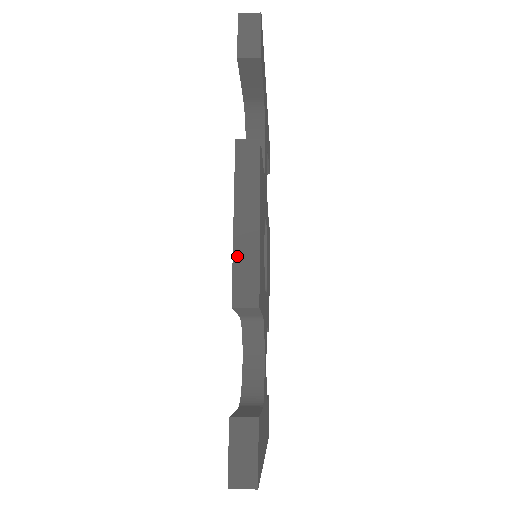
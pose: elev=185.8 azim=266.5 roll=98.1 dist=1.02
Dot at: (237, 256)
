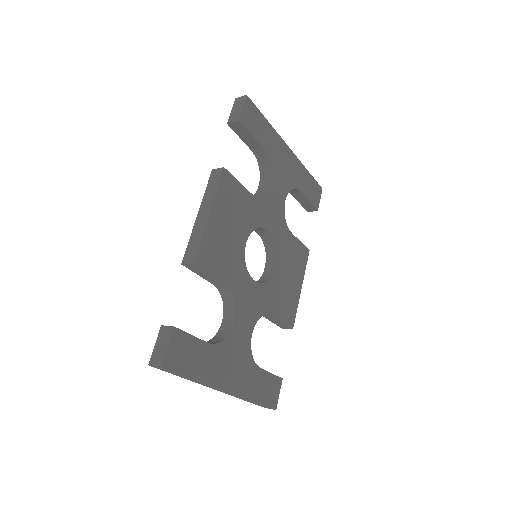
Dot at: (192, 235)
